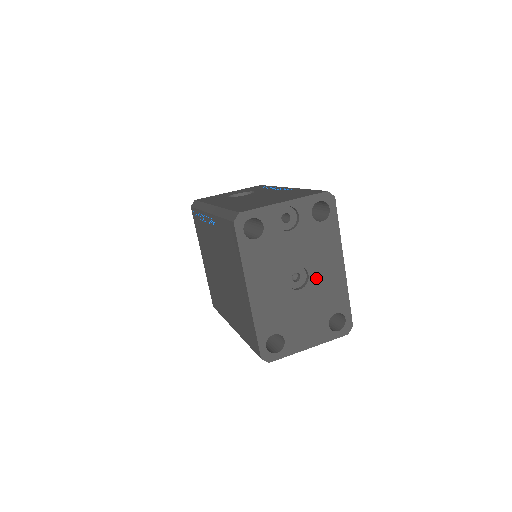
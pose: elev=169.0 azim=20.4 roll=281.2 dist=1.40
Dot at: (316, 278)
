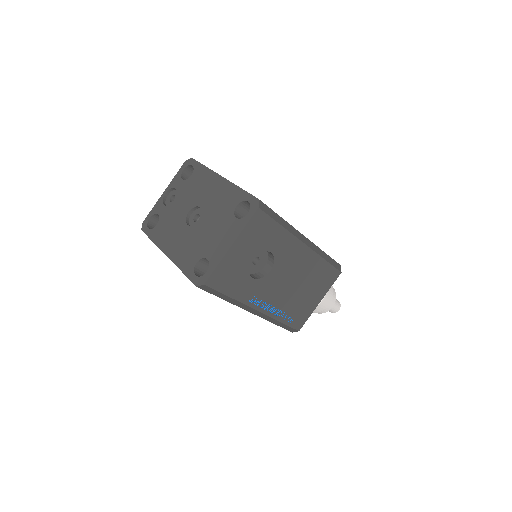
Dot at: (207, 203)
